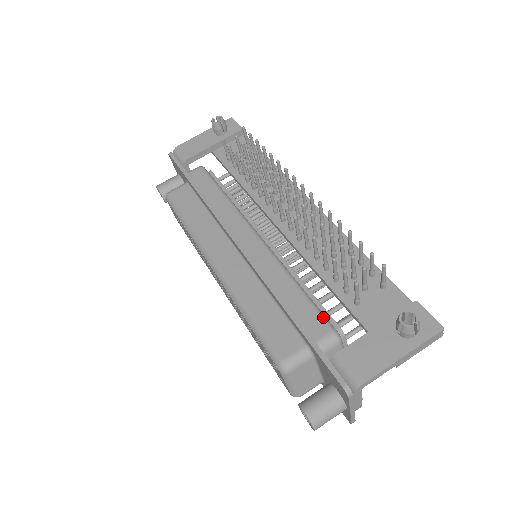
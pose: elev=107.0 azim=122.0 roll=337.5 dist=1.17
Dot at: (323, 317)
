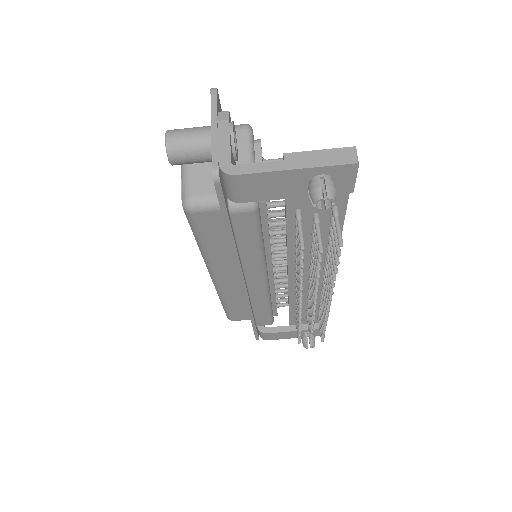
Dot at: (271, 321)
